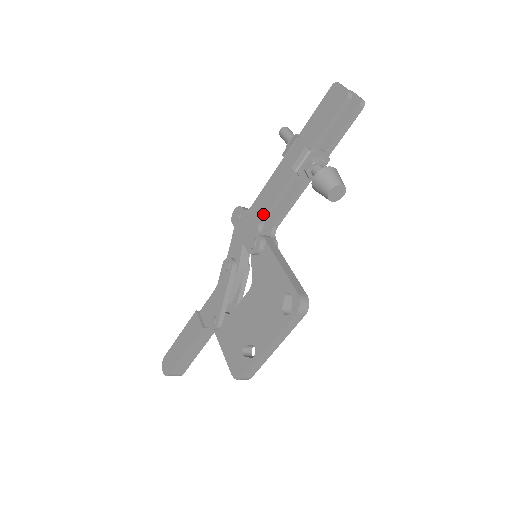
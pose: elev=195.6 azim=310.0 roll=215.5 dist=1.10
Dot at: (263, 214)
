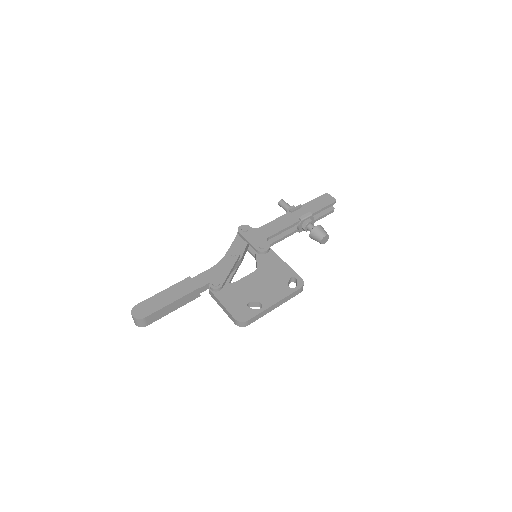
Dot at: (272, 233)
